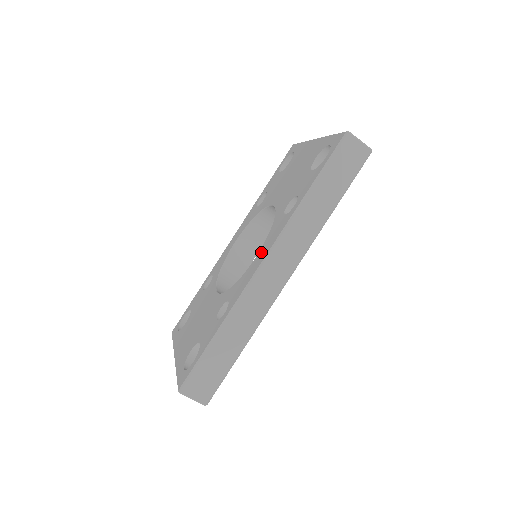
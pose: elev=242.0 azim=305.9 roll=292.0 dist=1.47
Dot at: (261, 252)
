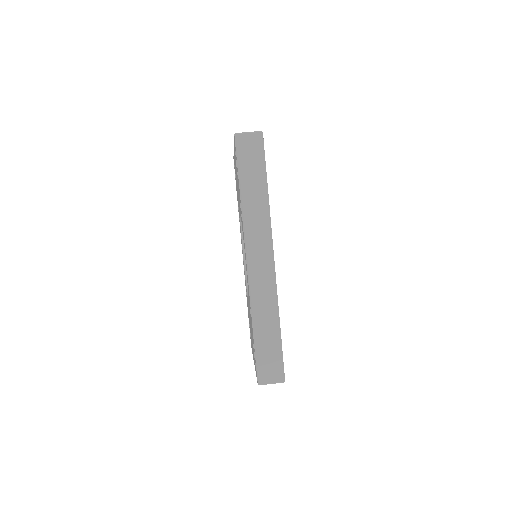
Dot at: occluded
